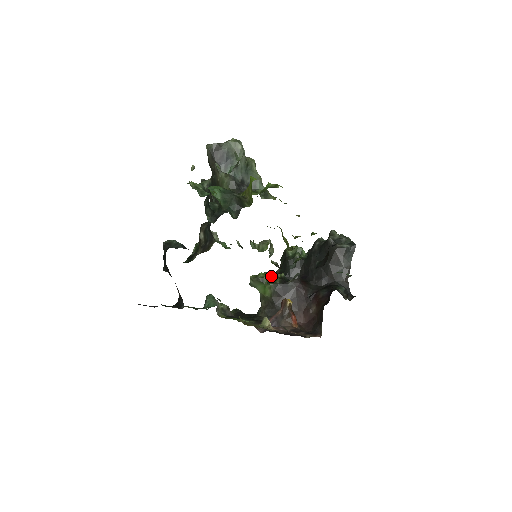
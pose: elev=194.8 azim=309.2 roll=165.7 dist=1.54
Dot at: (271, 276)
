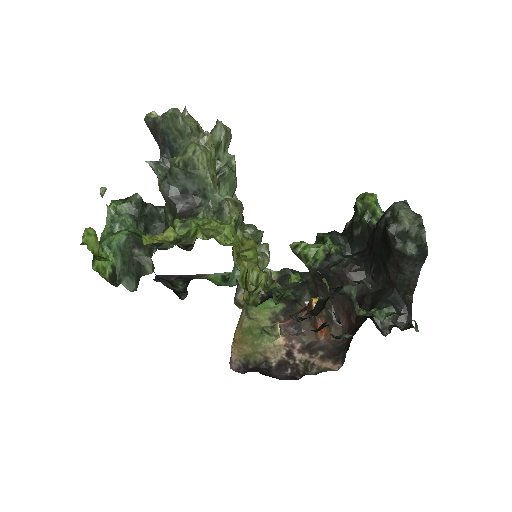
Dot at: (314, 251)
